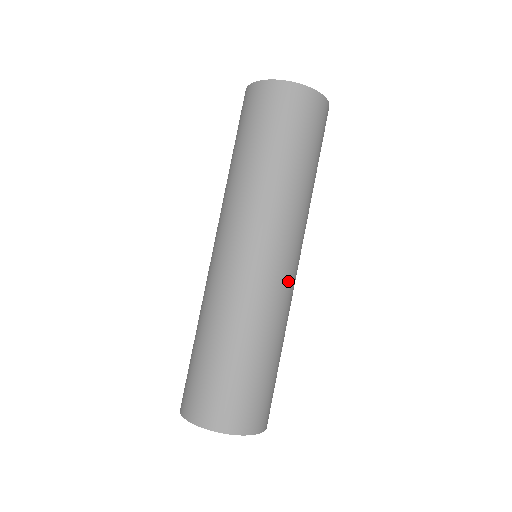
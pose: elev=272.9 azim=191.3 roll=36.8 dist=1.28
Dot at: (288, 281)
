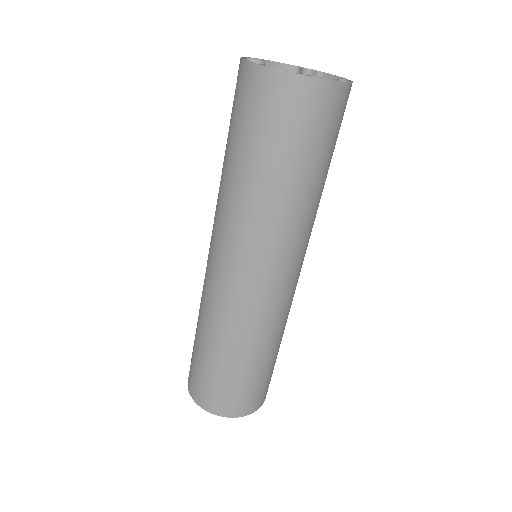
Dot at: (295, 288)
